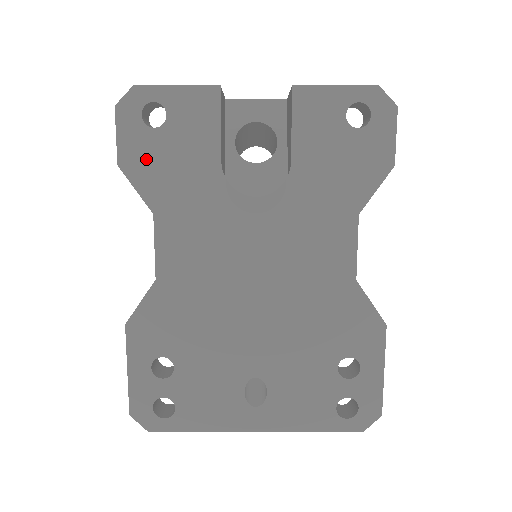
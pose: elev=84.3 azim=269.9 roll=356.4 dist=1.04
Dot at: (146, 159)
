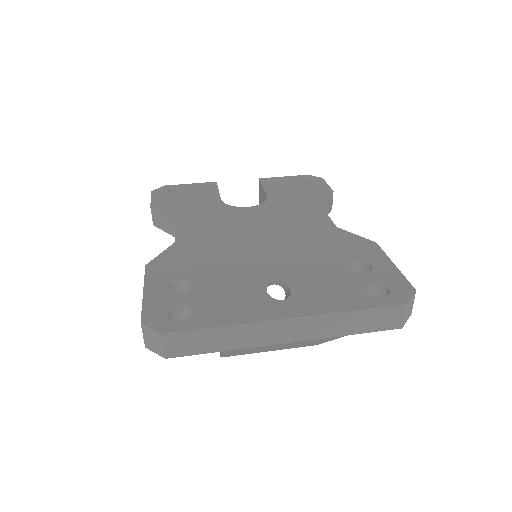
Dot at: (170, 203)
